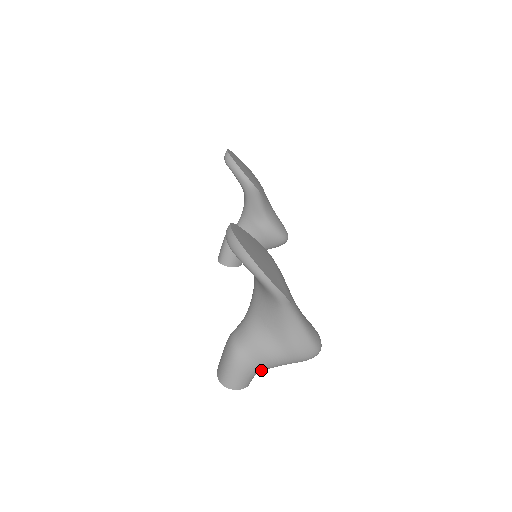
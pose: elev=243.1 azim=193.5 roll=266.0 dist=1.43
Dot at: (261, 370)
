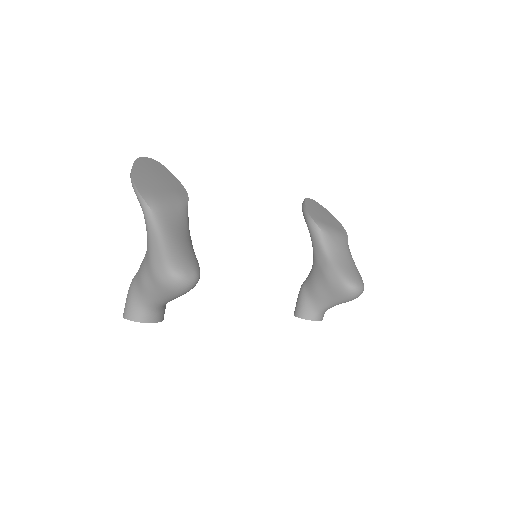
Dot at: (142, 298)
